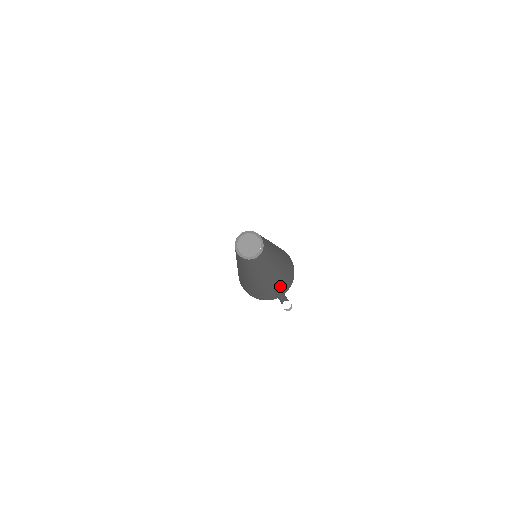
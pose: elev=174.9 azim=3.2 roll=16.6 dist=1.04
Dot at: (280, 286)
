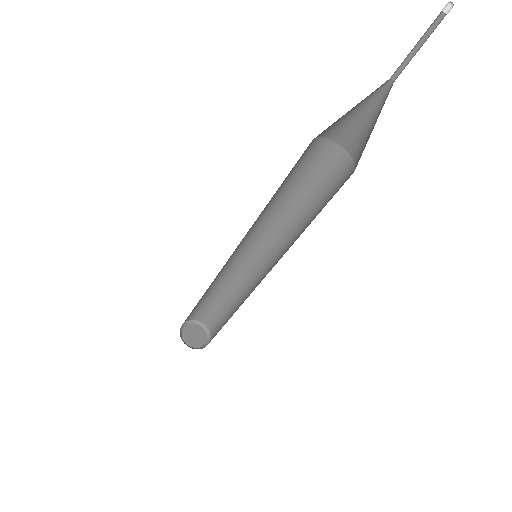
Dot at: (331, 198)
